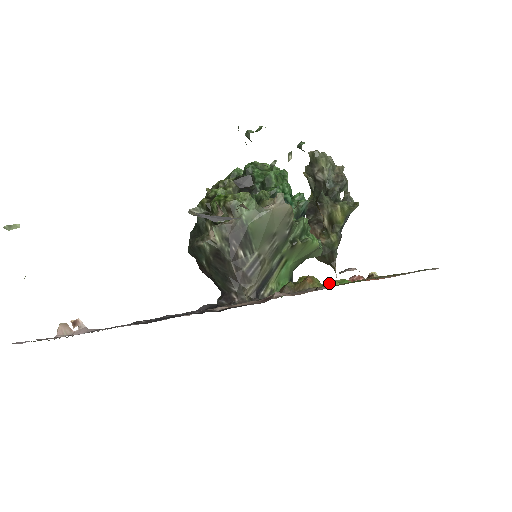
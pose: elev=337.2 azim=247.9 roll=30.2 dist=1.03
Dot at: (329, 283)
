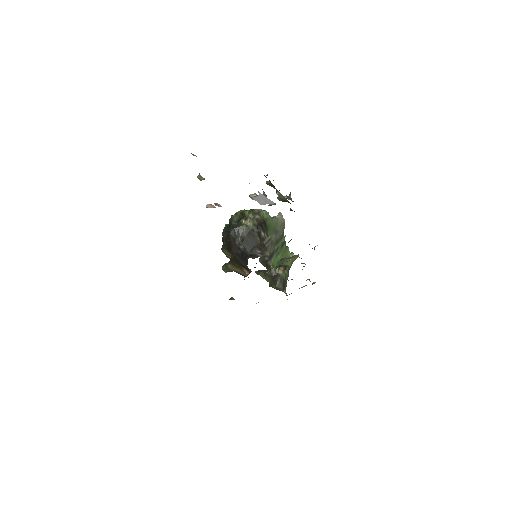
Dot at: (304, 263)
